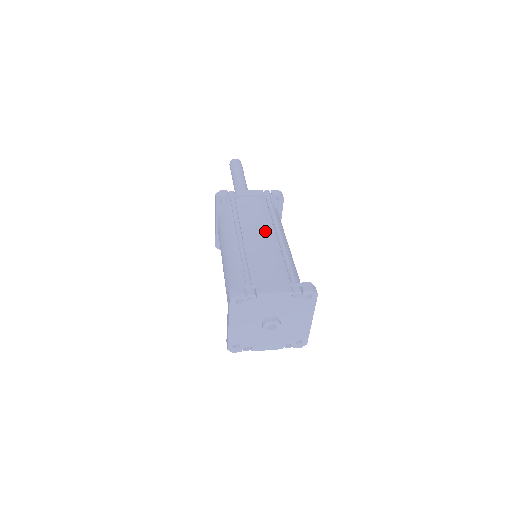
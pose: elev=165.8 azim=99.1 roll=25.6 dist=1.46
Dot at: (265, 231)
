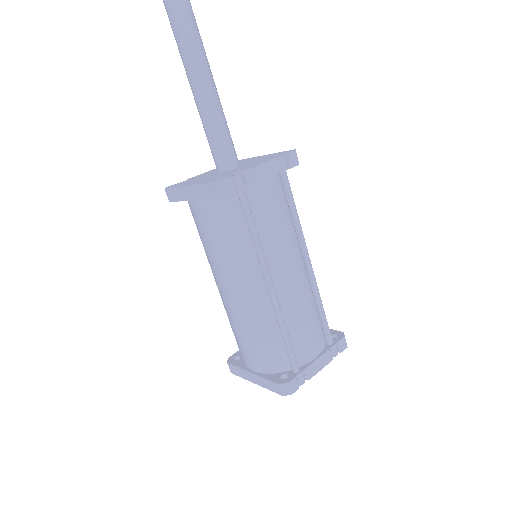
Dot at: (295, 261)
